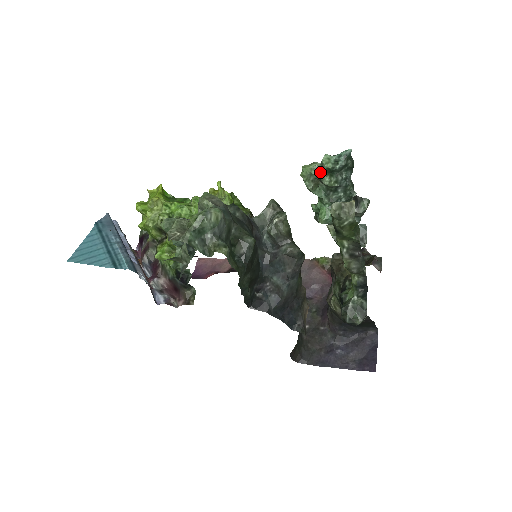
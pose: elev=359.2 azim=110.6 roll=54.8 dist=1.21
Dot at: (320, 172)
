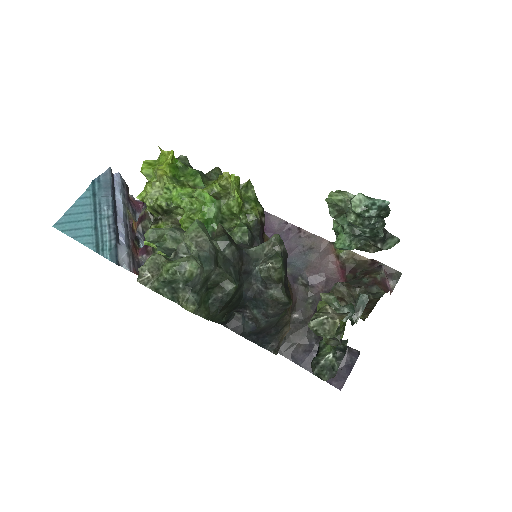
Dot at: (348, 205)
